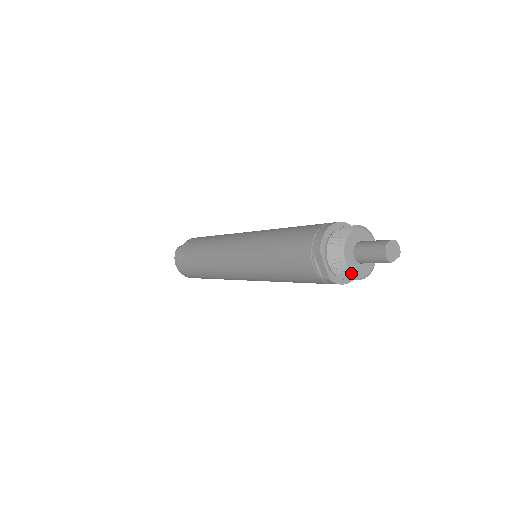
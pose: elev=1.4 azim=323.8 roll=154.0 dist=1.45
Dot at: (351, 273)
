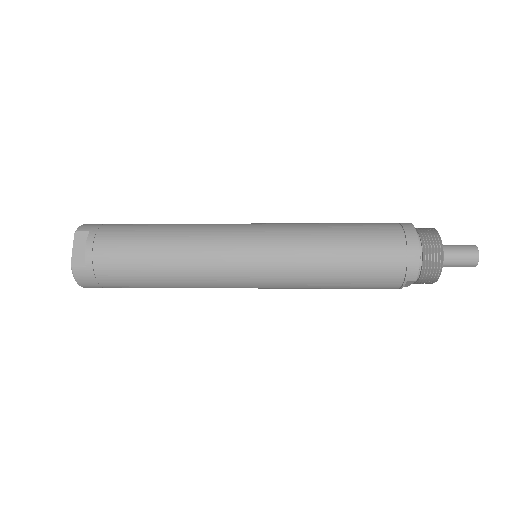
Dot at: occluded
